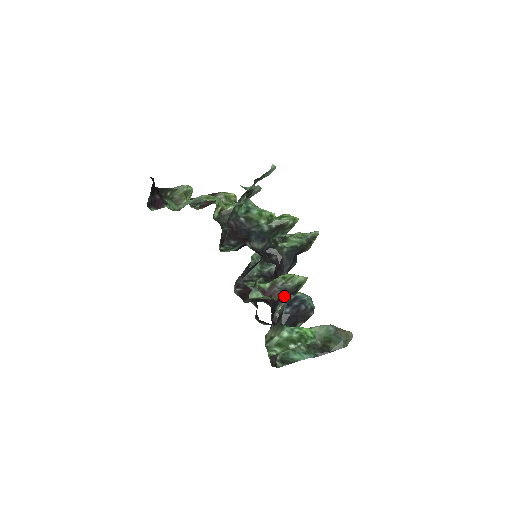
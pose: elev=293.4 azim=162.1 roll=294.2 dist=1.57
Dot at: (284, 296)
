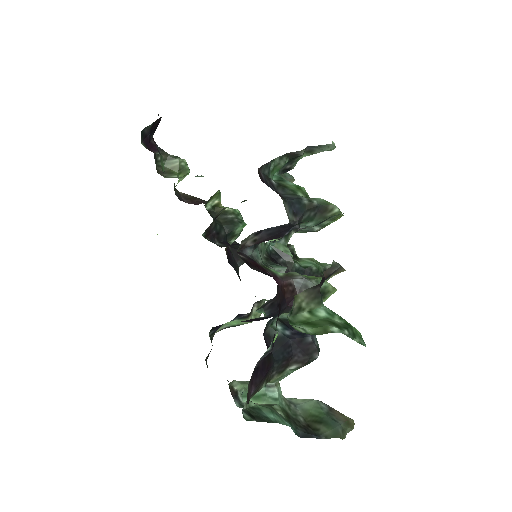
Dot at: occluded
